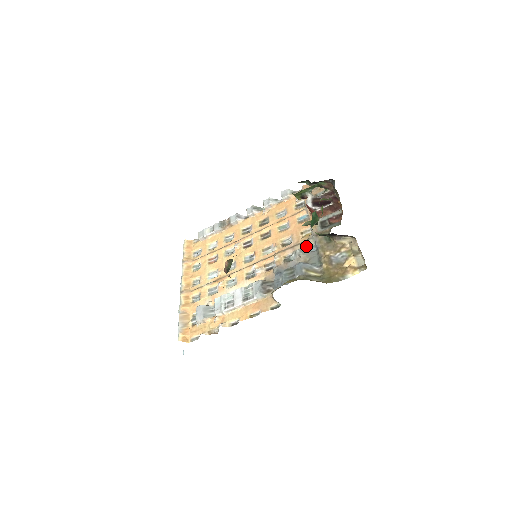
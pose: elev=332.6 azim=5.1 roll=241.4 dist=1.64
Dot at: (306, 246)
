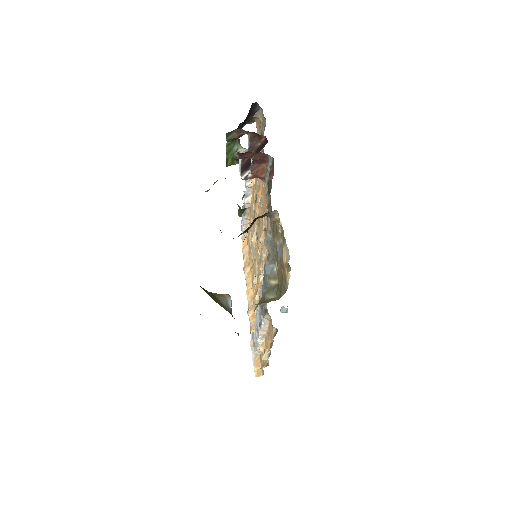
Dot at: (270, 230)
